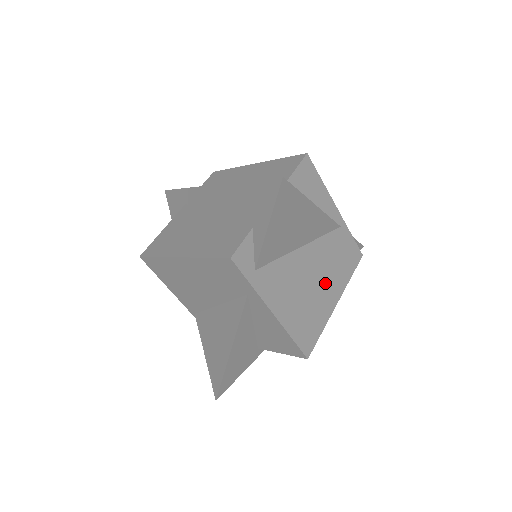
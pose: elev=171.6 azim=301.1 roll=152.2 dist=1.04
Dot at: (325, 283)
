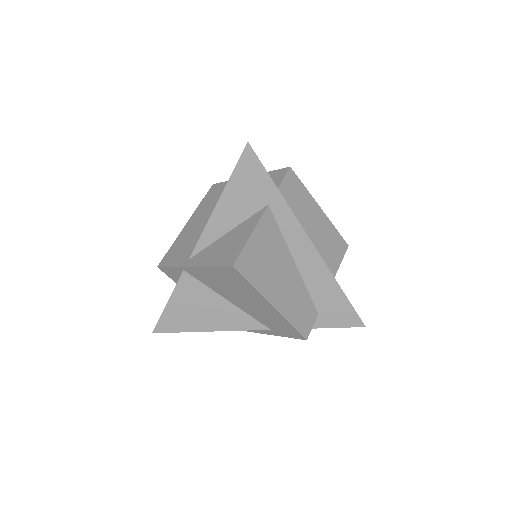
Dot at: occluded
